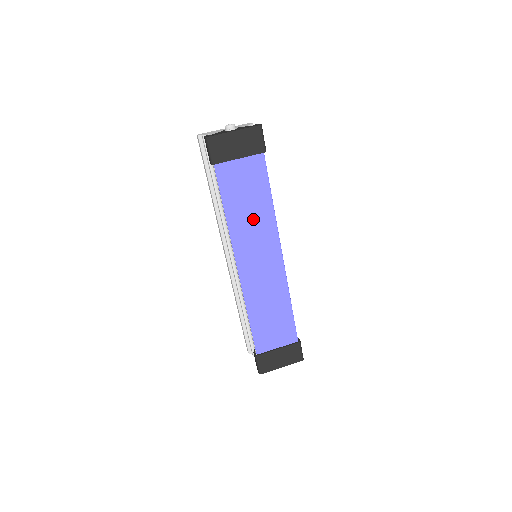
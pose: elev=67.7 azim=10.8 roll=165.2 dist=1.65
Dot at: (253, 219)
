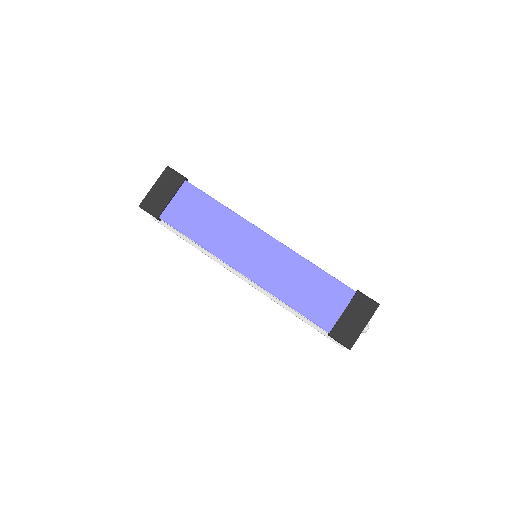
Dot at: (219, 228)
